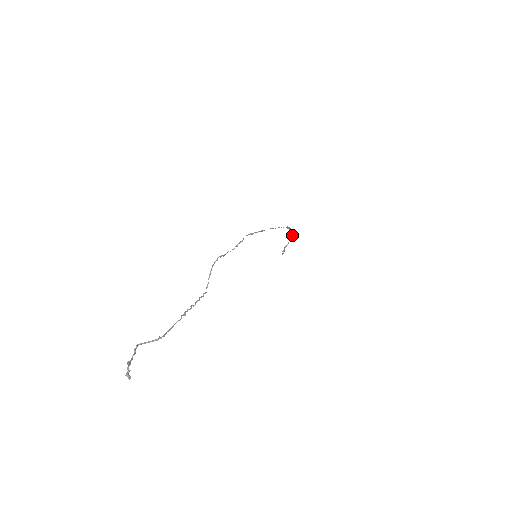
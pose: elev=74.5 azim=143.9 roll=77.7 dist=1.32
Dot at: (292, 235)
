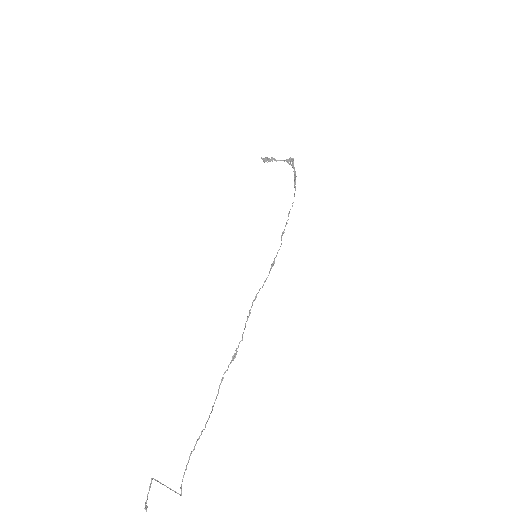
Dot at: occluded
